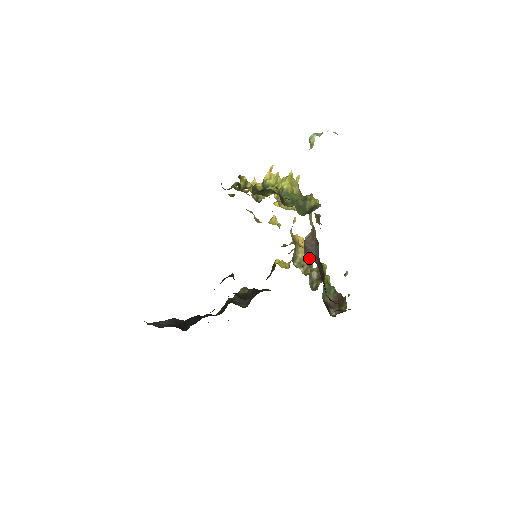
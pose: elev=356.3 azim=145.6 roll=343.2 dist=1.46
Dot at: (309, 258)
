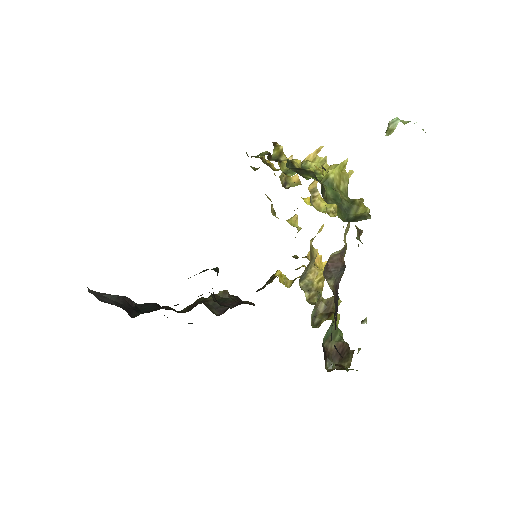
Dot at: (320, 284)
